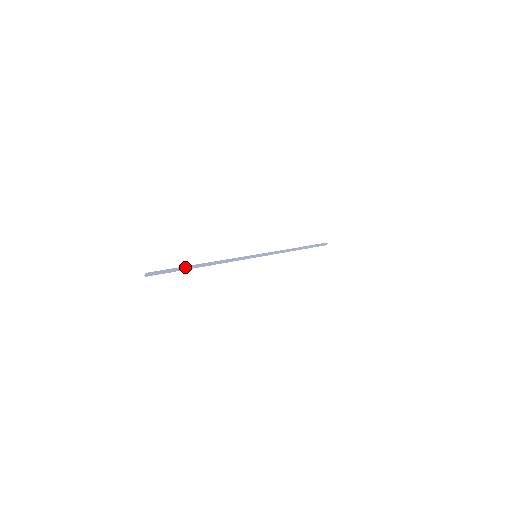
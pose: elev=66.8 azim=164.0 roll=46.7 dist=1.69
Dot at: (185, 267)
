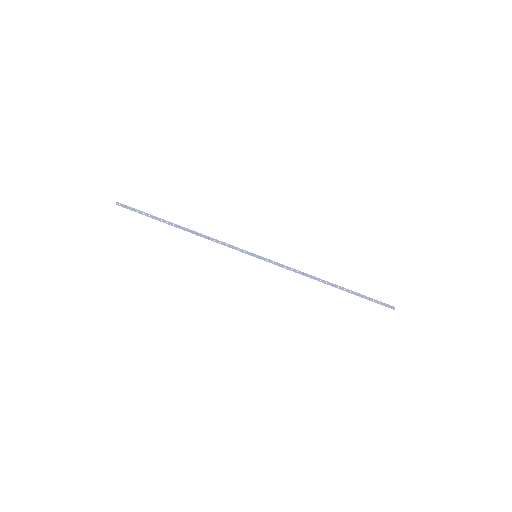
Dot at: (159, 218)
